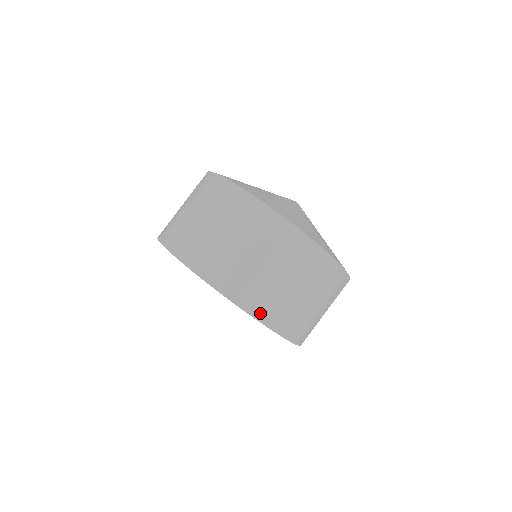
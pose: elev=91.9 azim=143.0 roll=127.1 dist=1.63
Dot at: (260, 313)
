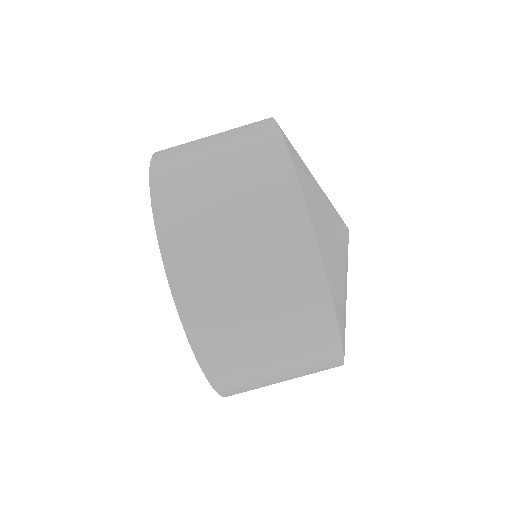
Dot at: (164, 212)
